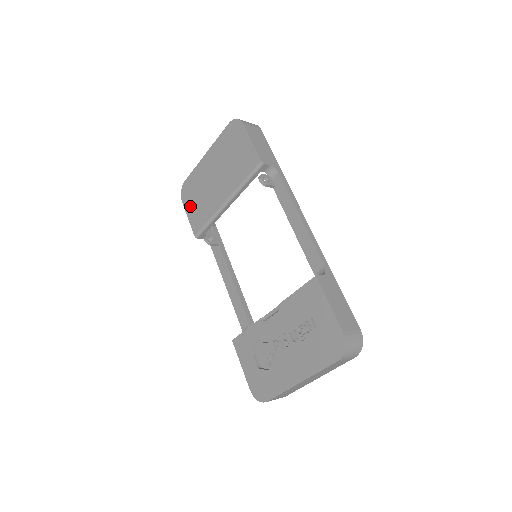
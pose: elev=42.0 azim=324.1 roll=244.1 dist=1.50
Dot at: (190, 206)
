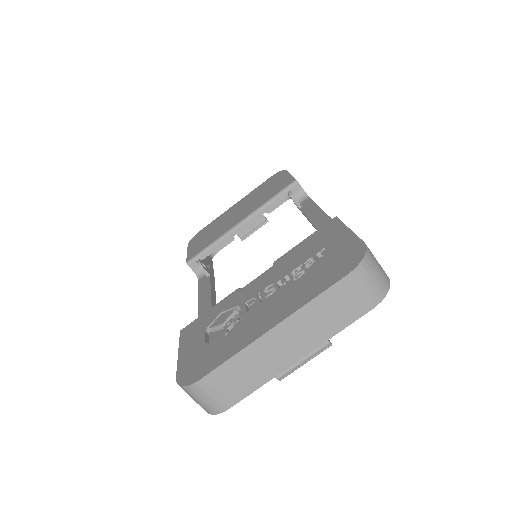
Dot at: (196, 243)
